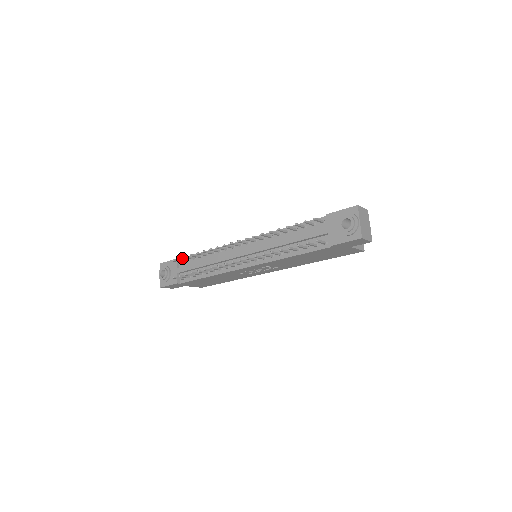
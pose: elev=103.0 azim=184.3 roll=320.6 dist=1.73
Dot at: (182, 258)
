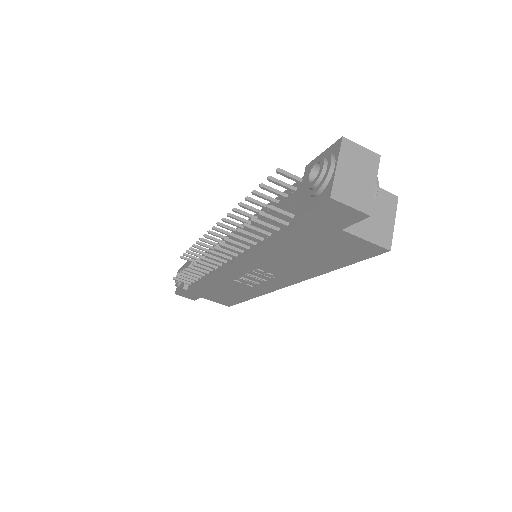
Dot at: occluded
